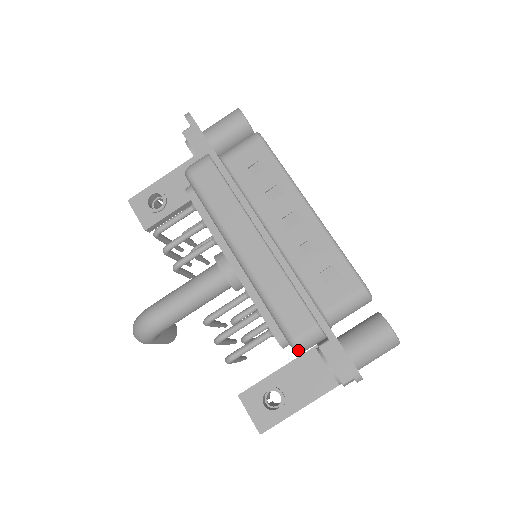
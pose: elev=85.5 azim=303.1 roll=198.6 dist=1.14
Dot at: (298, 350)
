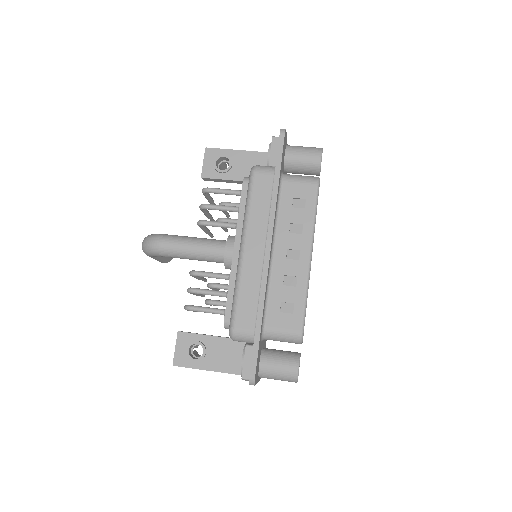
Dot at: (231, 337)
